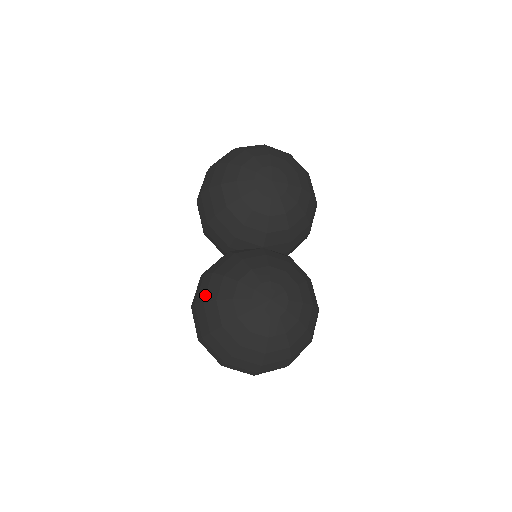
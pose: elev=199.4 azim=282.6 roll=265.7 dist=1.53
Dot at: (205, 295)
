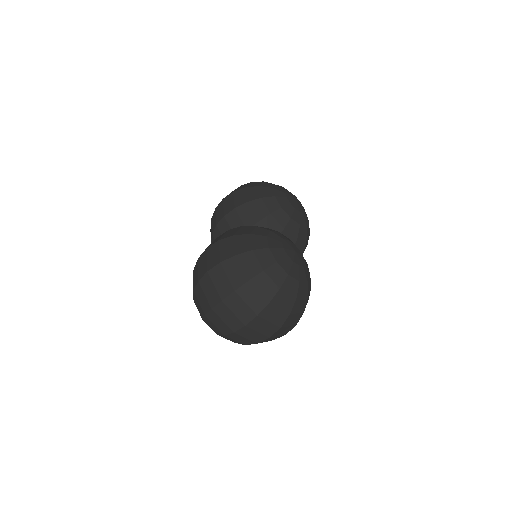
Dot at: (236, 233)
